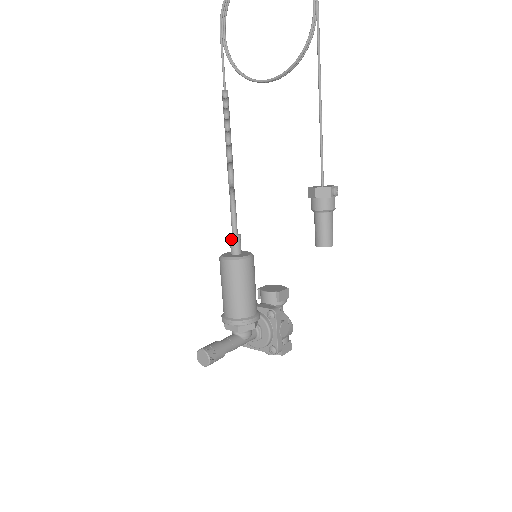
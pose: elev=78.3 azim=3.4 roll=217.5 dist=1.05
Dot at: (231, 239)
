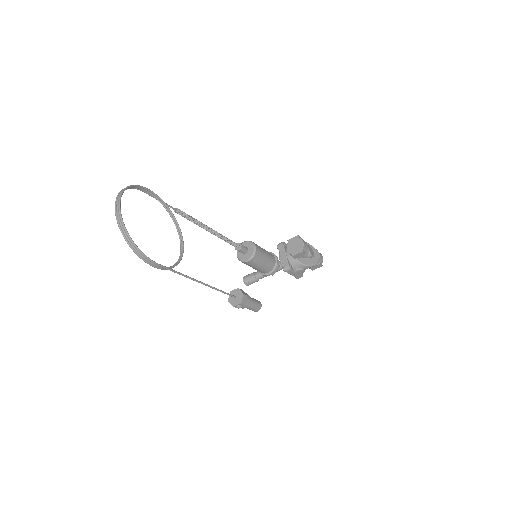
Dot at: (236, 249)
